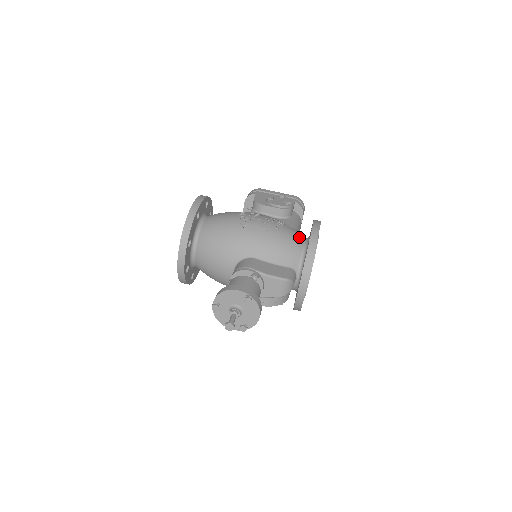
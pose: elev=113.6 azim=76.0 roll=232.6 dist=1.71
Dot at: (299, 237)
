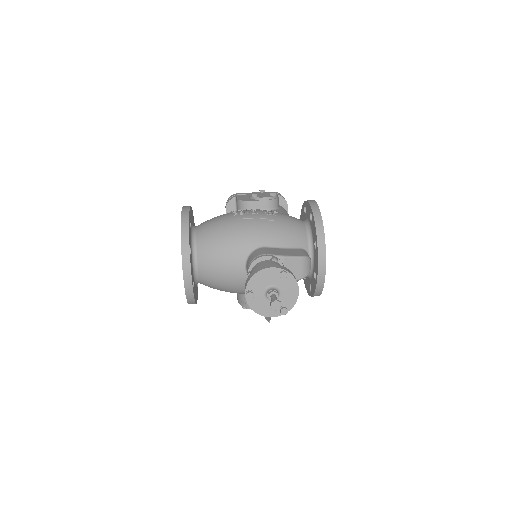
Dot at: (298, 220)
